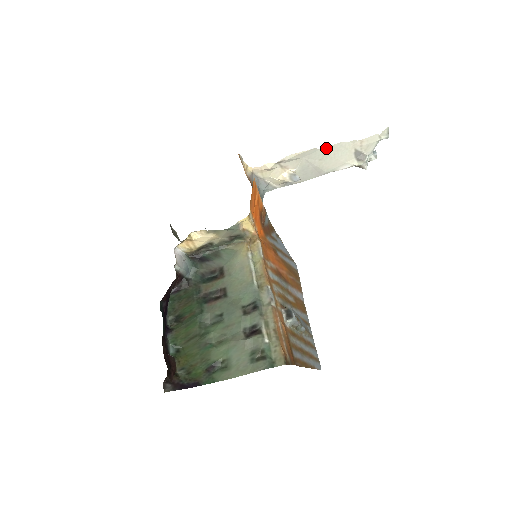
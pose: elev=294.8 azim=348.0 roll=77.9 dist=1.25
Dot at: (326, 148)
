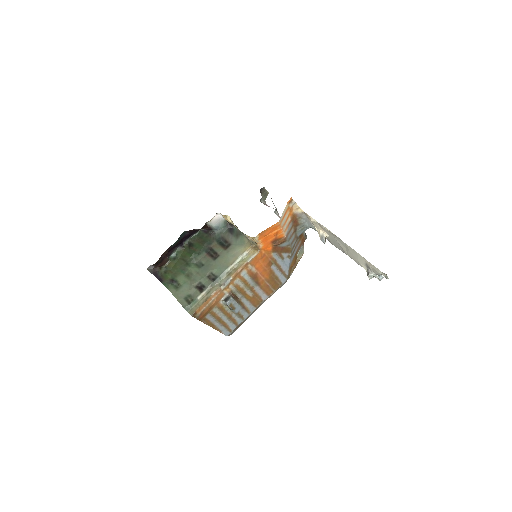
Dot at: (347, 245)
